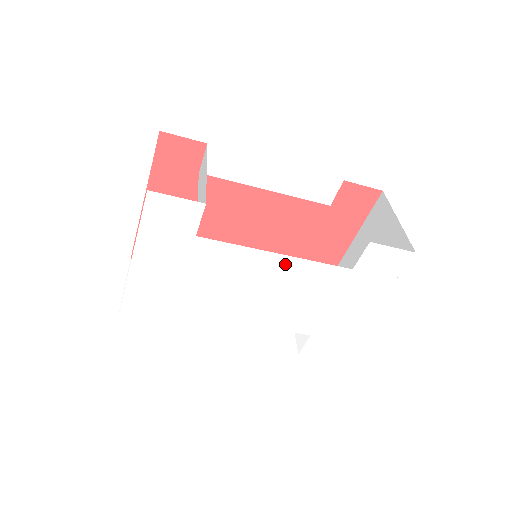
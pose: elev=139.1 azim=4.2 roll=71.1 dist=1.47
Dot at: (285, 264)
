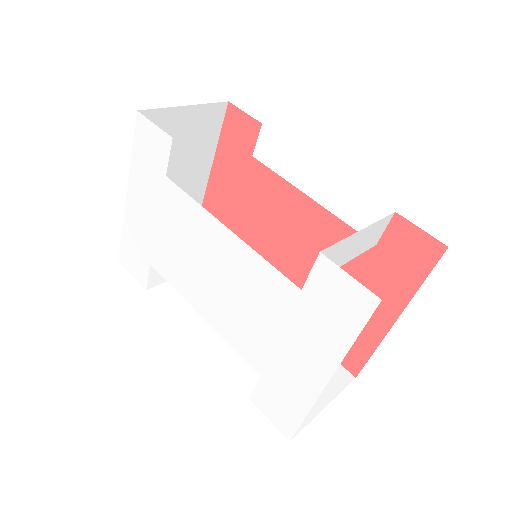
Dot at: (234, 247)
